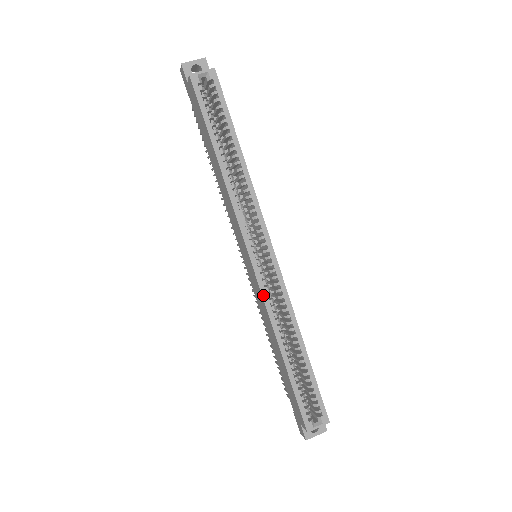
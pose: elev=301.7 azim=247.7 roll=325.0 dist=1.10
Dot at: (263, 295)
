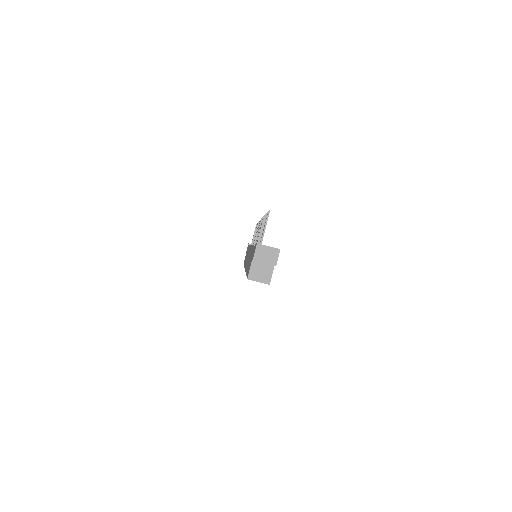
Dot at: occluded
